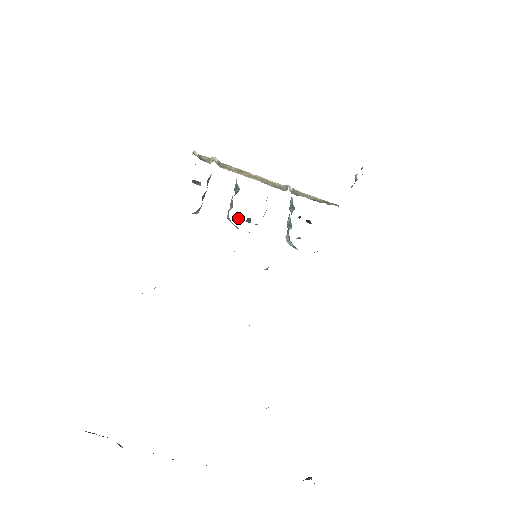
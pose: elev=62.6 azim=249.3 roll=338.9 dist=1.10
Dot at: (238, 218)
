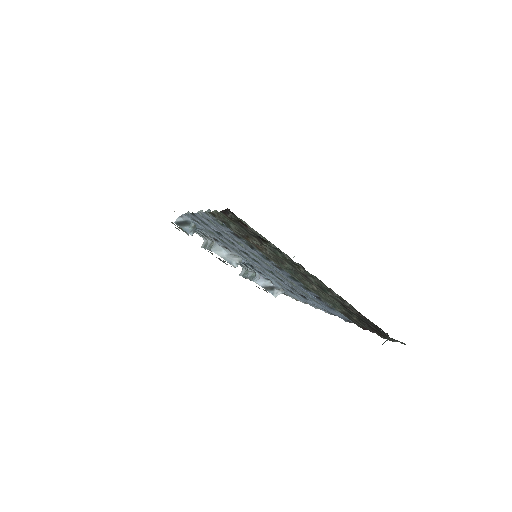
Dot at: occluded
